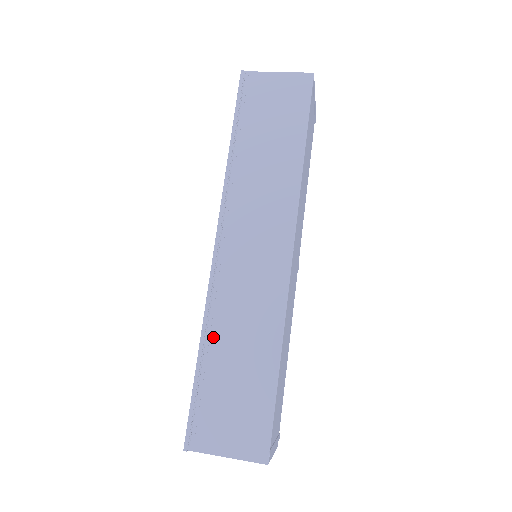
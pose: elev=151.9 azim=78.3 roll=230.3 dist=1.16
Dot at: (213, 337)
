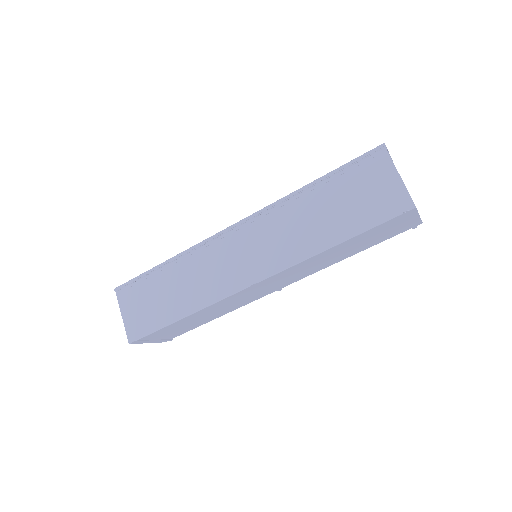
Dot at: (177, 265)
